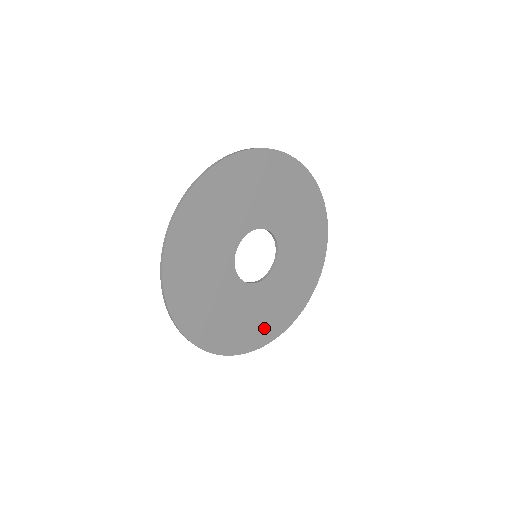
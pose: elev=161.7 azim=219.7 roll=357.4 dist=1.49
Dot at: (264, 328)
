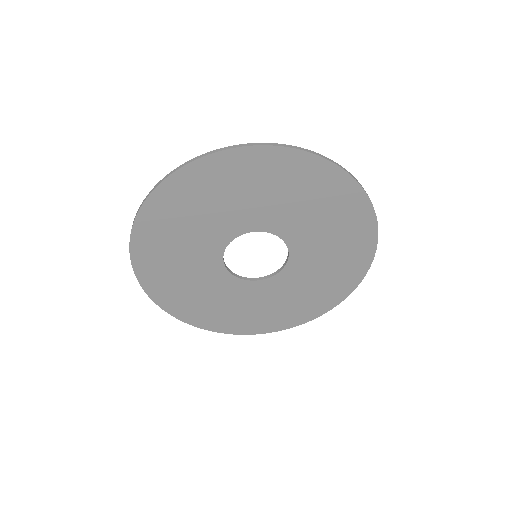
Dot at: (217, 317)
